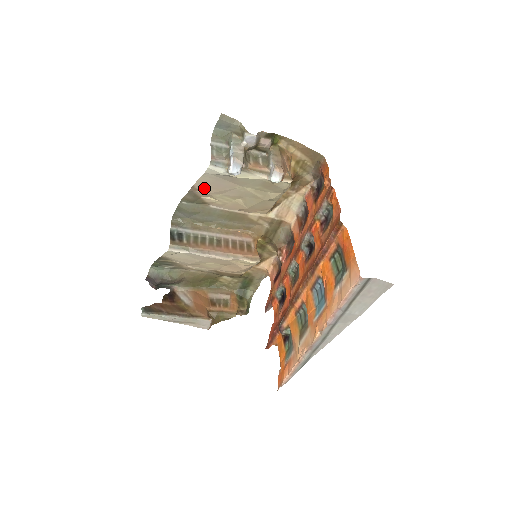
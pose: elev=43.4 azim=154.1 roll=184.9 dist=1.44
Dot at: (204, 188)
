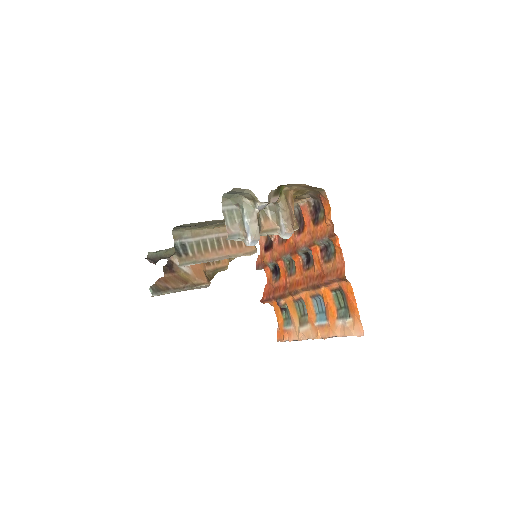
Dot at: occluded
